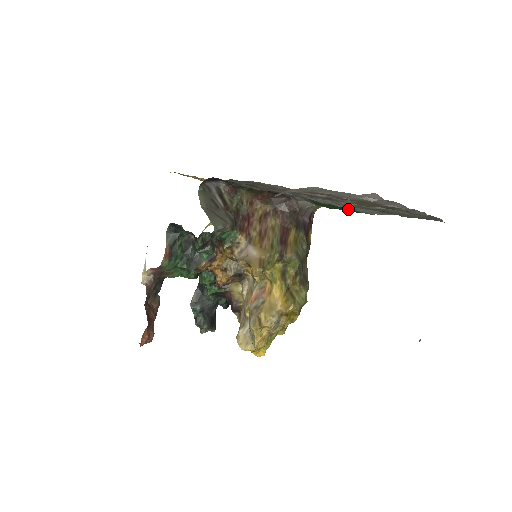
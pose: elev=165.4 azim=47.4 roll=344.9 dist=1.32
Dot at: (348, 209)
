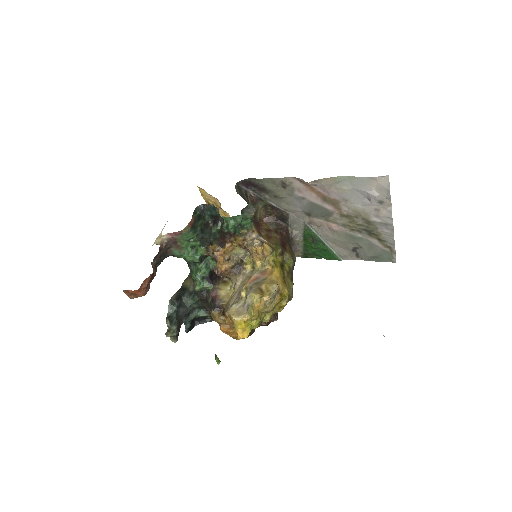
Dot at: (326, 249)
